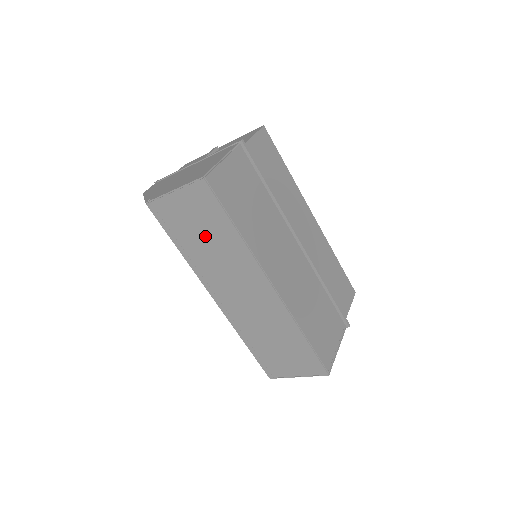
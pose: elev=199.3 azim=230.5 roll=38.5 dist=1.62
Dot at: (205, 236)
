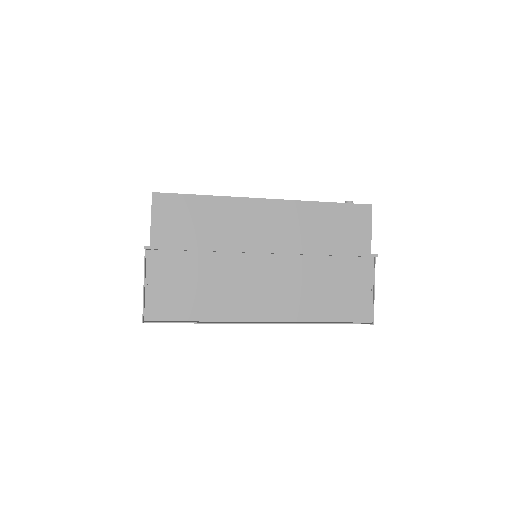
Dot at: occluded
